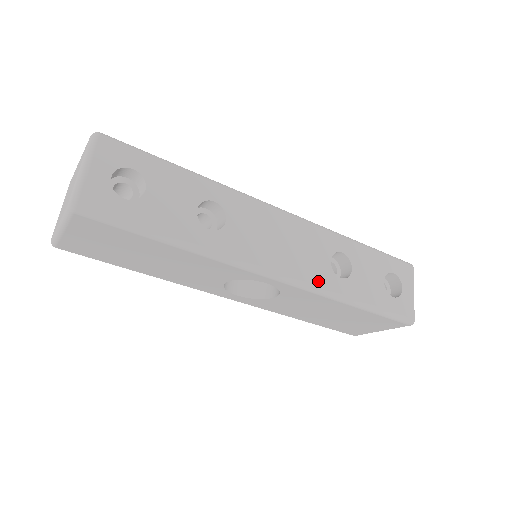
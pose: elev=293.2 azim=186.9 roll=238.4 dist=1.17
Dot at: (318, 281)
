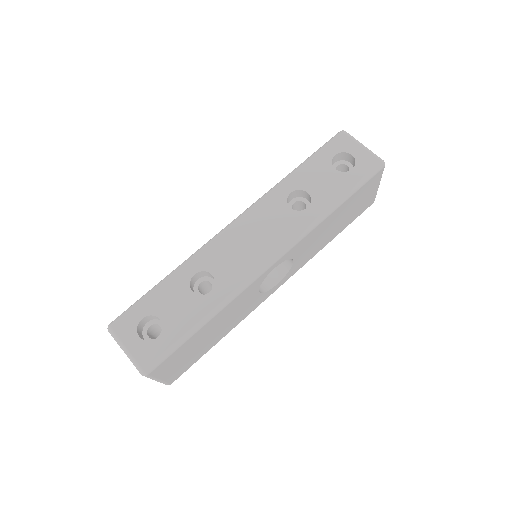
Dot at: (297, 230)
